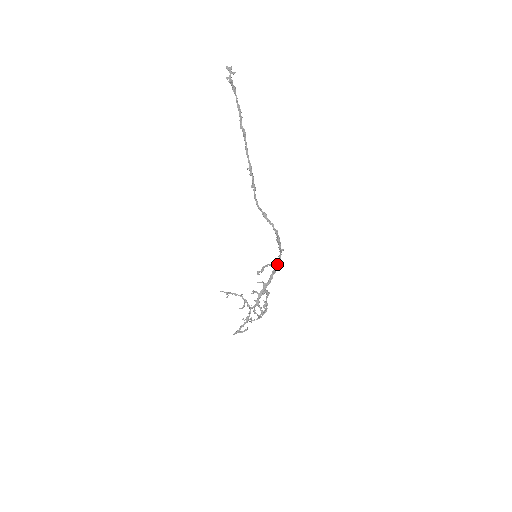
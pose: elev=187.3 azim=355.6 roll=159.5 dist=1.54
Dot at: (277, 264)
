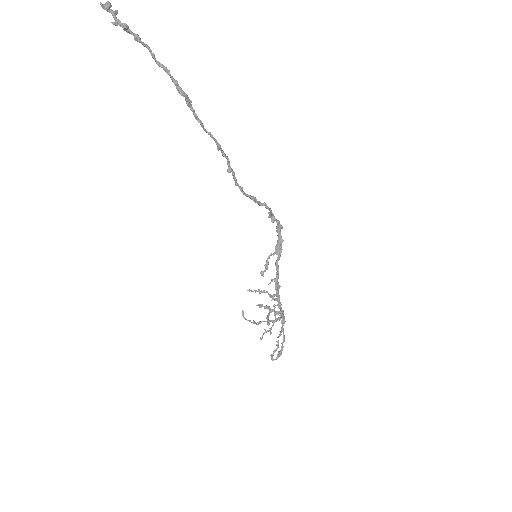
Dot at: (281, 247)
